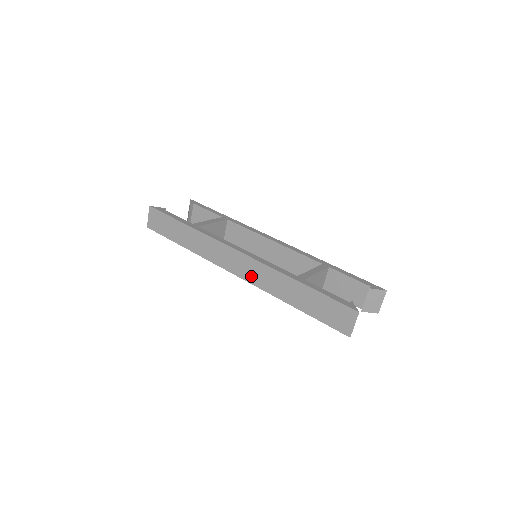
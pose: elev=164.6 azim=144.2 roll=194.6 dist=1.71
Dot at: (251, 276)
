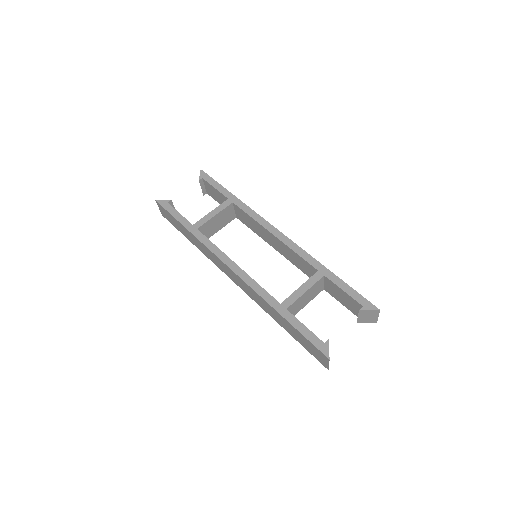
Dot at: (245, 290)
